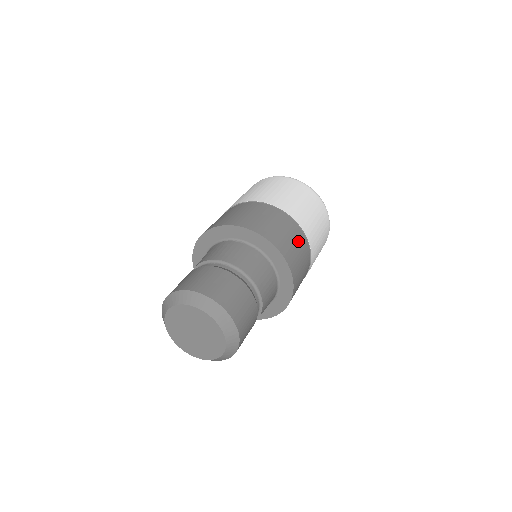
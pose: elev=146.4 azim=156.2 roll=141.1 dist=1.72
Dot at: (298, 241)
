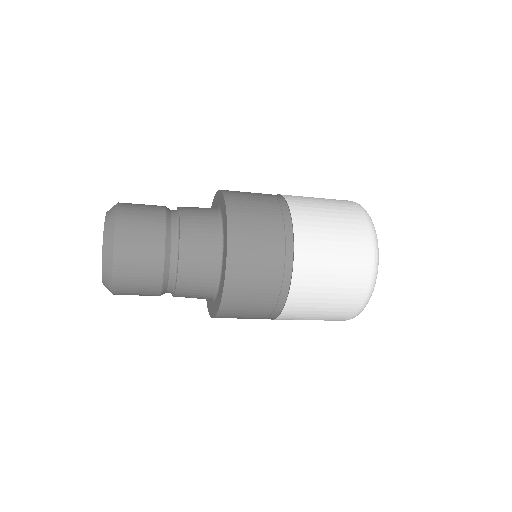
Dot at: (265, 198)
